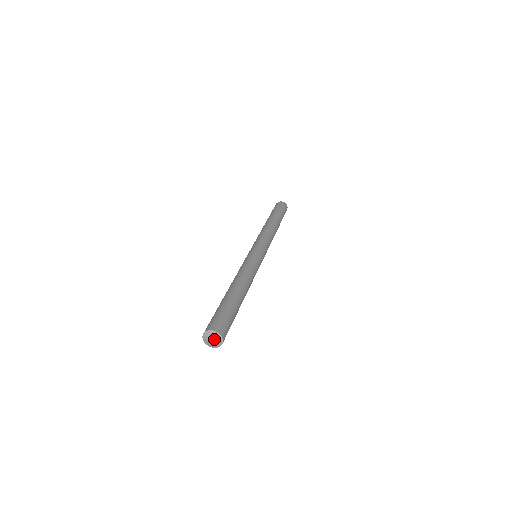
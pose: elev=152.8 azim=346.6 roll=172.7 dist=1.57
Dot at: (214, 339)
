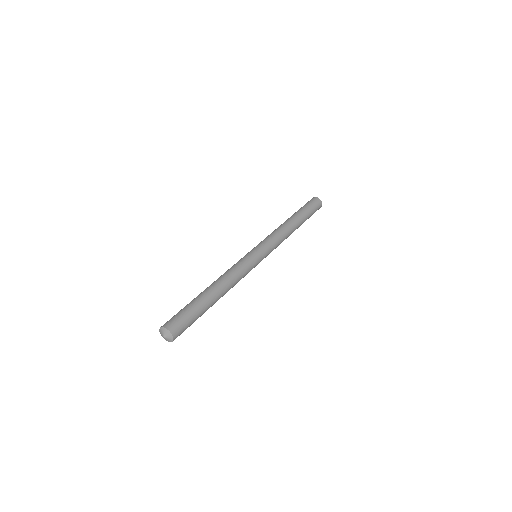
Dot at: (167, 337)
